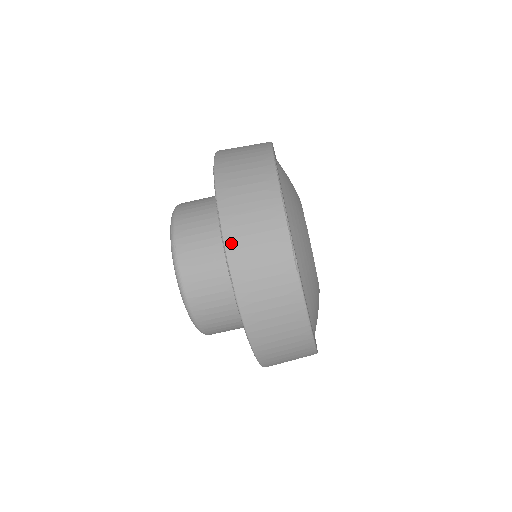
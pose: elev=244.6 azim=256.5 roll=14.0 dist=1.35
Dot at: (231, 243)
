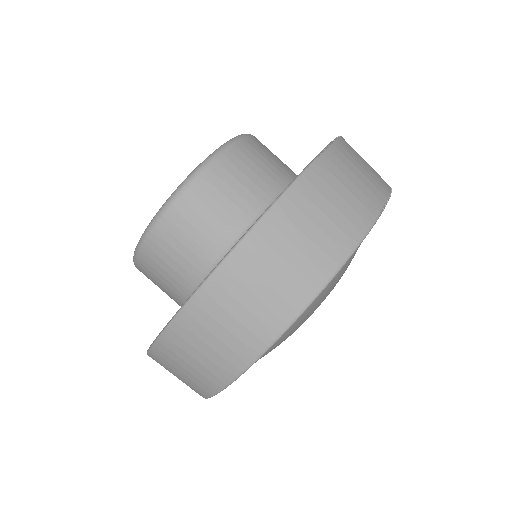
Dot at: (343, 144)
